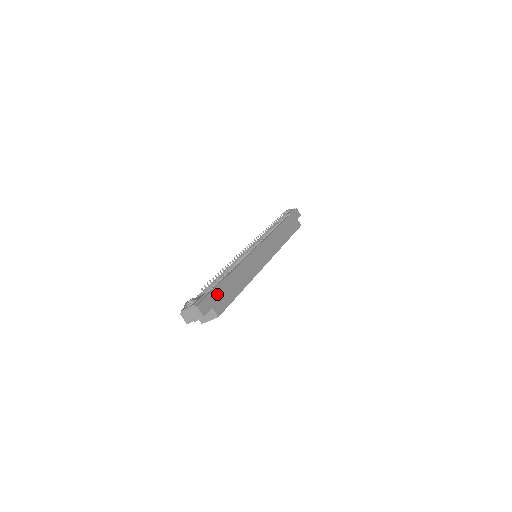
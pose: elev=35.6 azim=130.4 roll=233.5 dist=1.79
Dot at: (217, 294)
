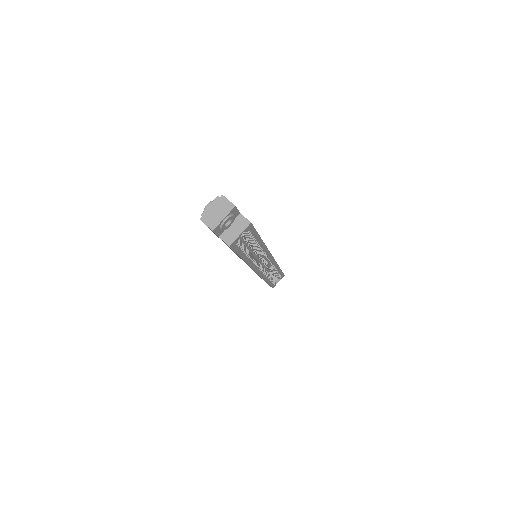
Dot at: occluded
